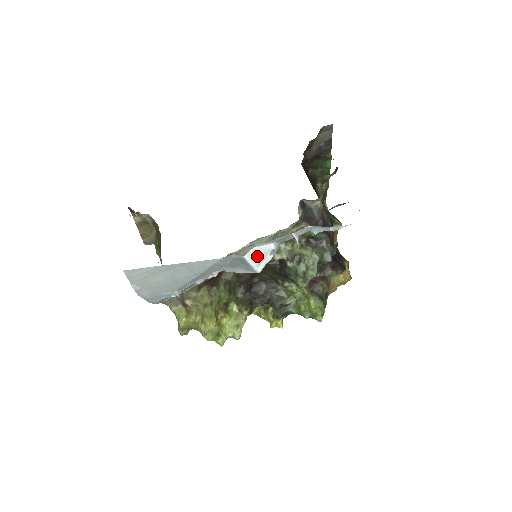
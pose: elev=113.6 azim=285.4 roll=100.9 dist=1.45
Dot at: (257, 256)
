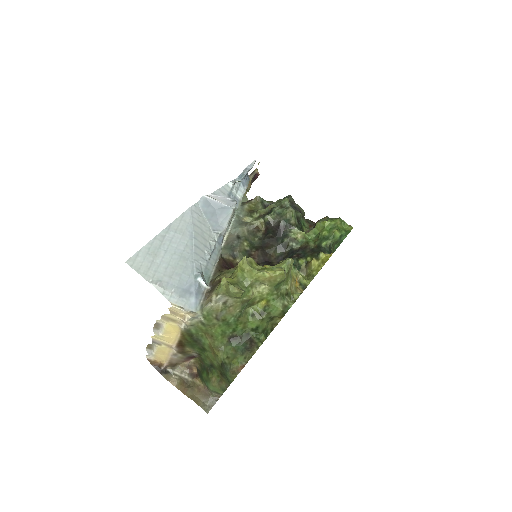
Dot at: (220, 201)
